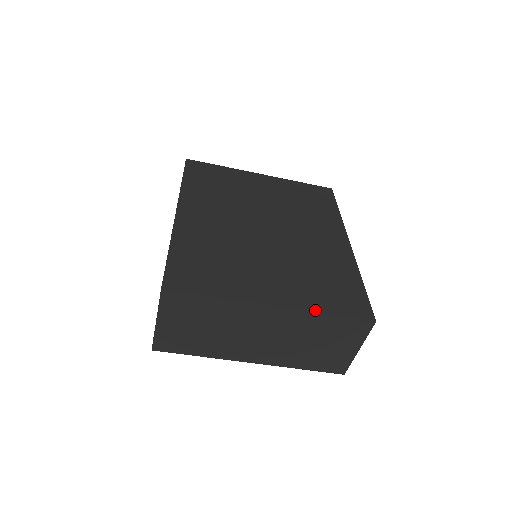
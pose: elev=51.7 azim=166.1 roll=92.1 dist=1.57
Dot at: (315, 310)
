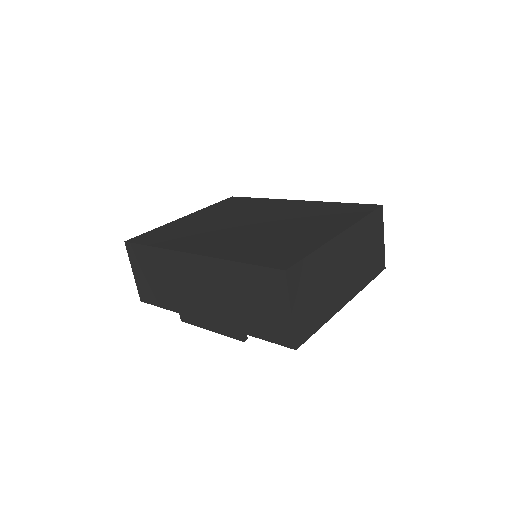
Dot at: (357, 220)
